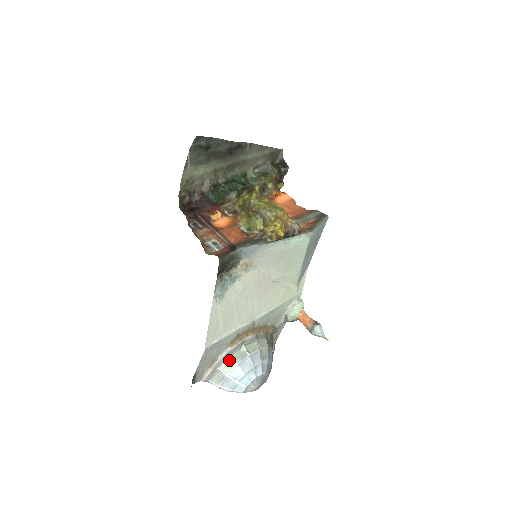
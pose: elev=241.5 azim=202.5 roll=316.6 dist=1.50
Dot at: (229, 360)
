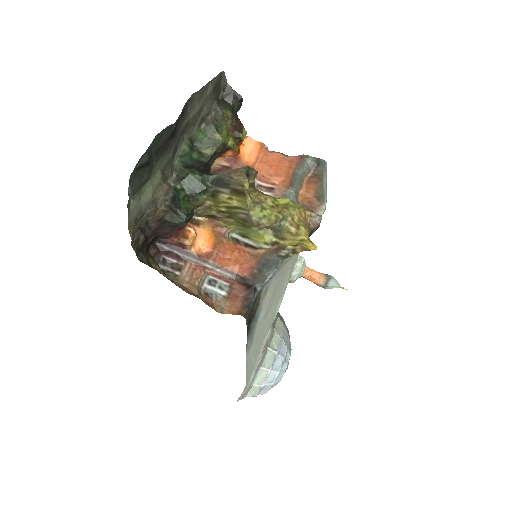
Dot at: (260, 372)
